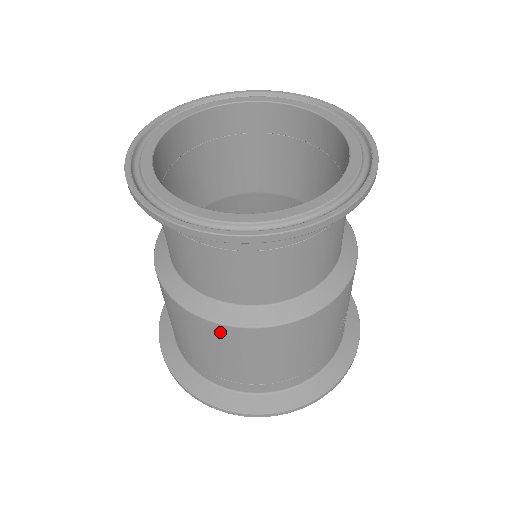
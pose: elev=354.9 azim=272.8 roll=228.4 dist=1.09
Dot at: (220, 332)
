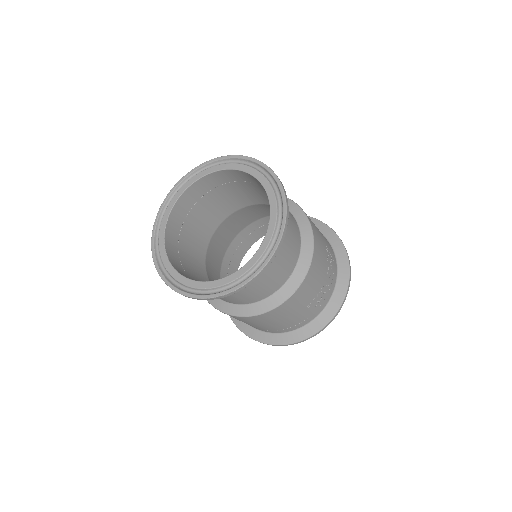
Dot at: occluded
